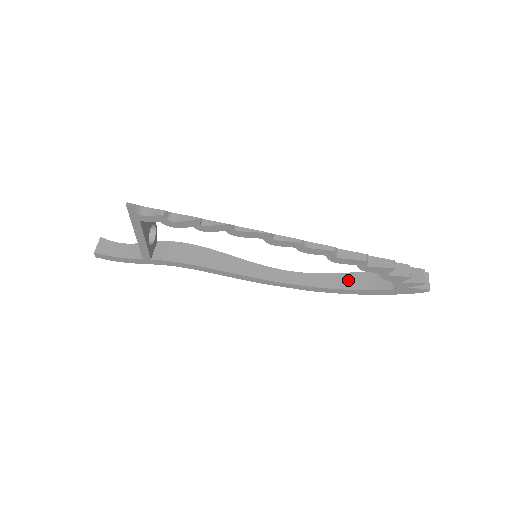
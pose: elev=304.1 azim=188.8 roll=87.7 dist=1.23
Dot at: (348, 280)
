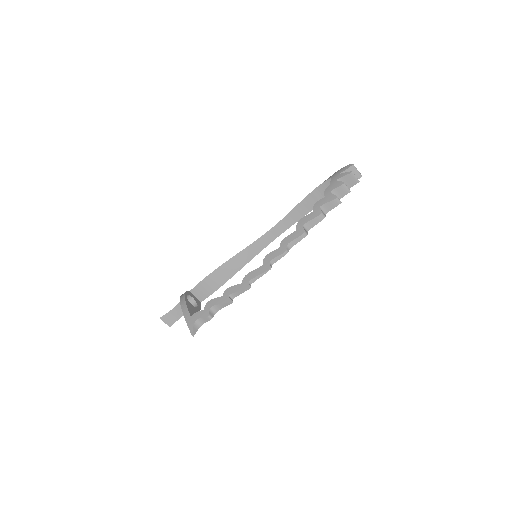
Dot at: (308, 204)
